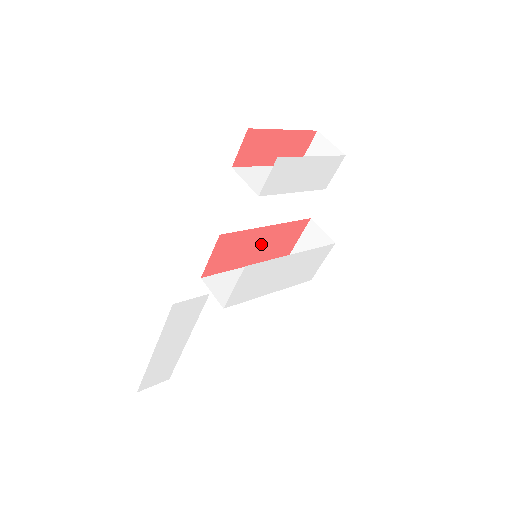
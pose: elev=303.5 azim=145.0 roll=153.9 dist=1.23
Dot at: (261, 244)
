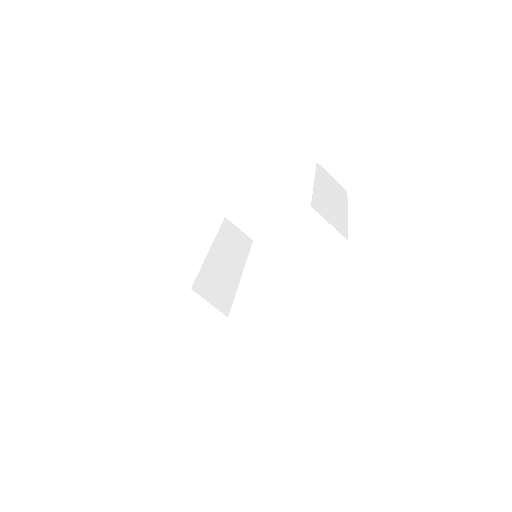
Dot at: occluded
